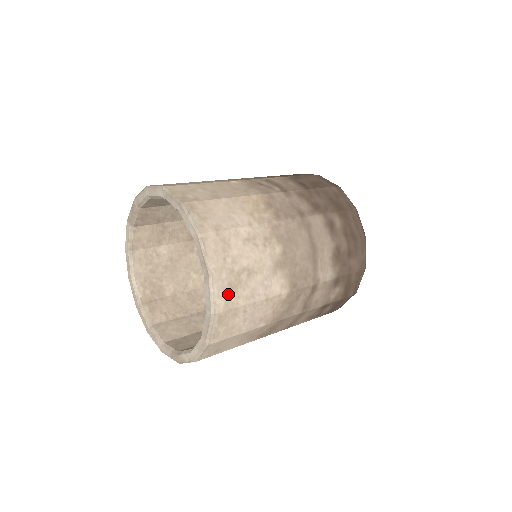
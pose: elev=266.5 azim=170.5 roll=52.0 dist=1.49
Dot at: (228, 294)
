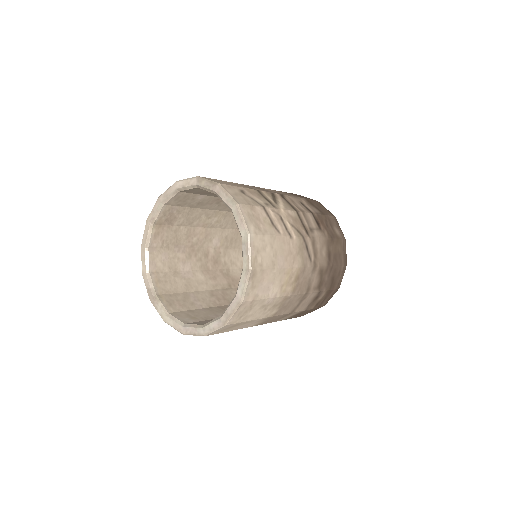
Dot at: (223, 330)
